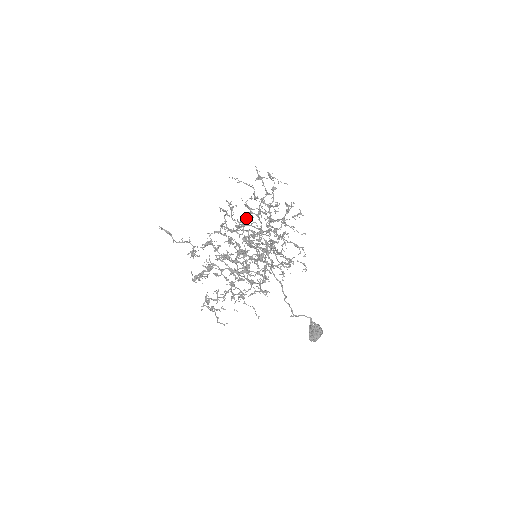
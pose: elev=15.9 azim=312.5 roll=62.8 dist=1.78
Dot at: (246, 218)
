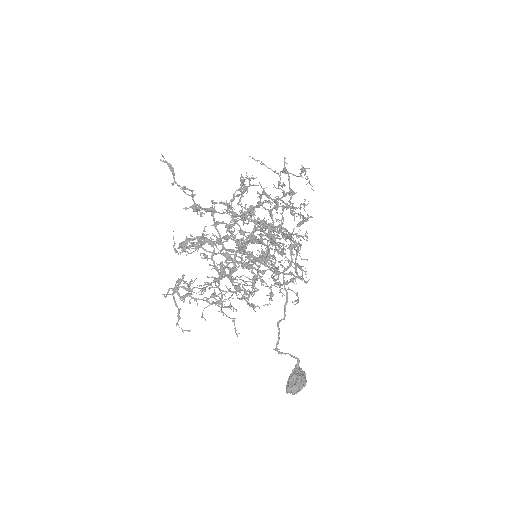
Dot at: occluded
